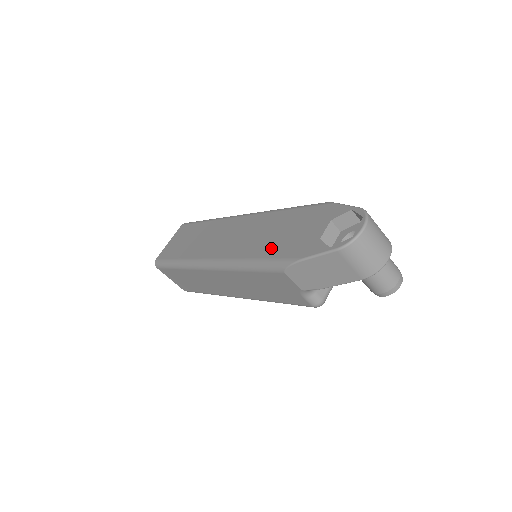
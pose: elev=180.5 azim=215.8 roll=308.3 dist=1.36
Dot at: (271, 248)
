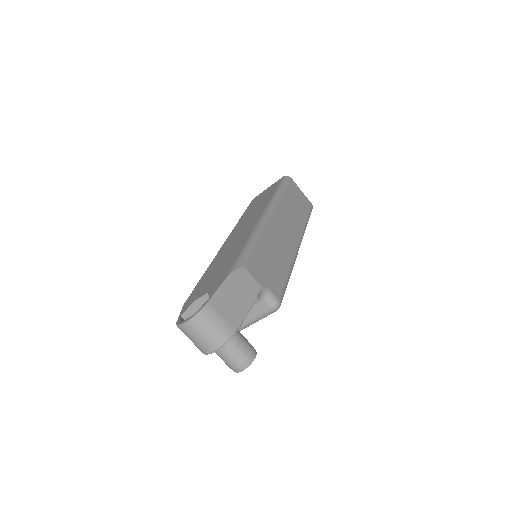
Dot at: (207, 275)
